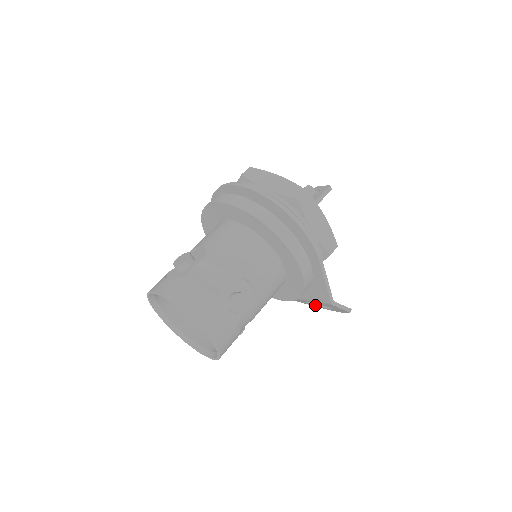
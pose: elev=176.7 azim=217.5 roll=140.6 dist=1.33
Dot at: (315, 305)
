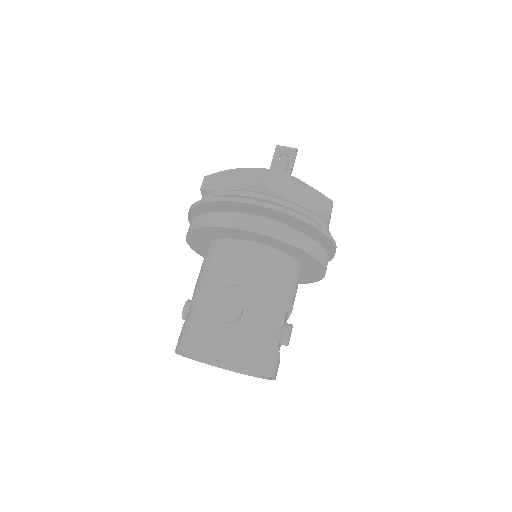
Dot at: occluded
